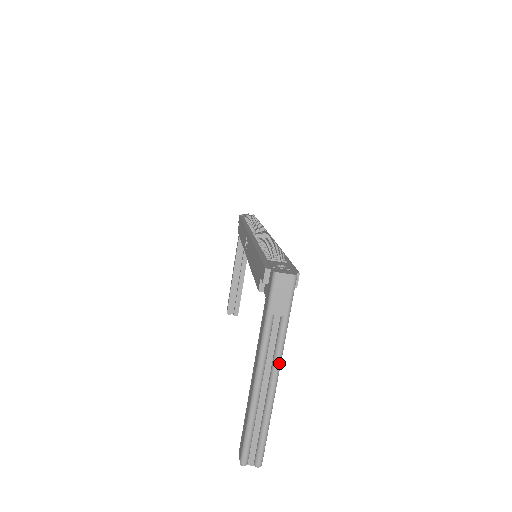
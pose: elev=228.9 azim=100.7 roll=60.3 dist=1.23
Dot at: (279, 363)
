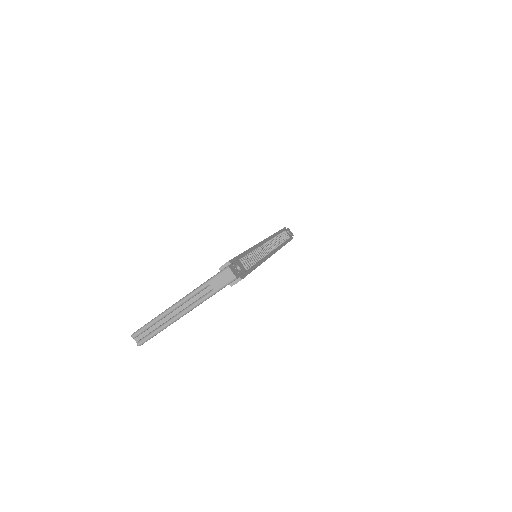
Dot at: (191, 309)
